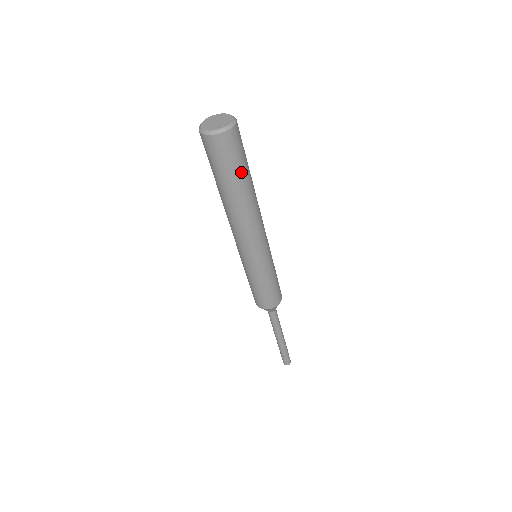
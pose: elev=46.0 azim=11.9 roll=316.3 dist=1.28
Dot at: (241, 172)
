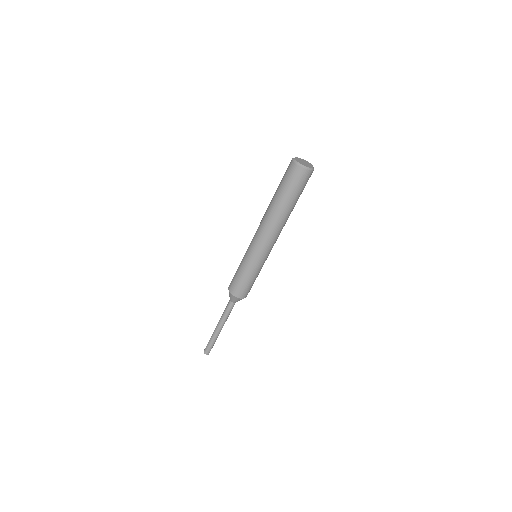
Dot at: (296, 197)
